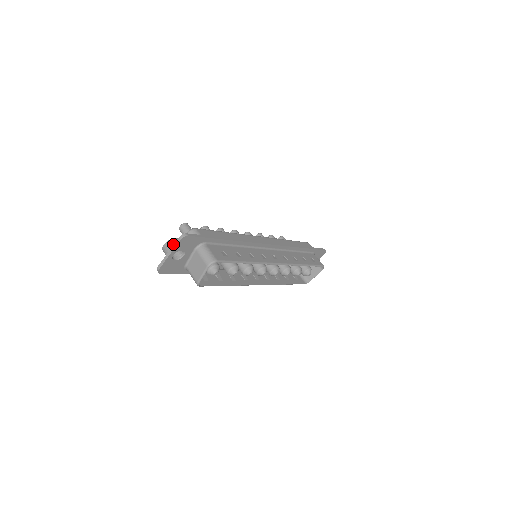
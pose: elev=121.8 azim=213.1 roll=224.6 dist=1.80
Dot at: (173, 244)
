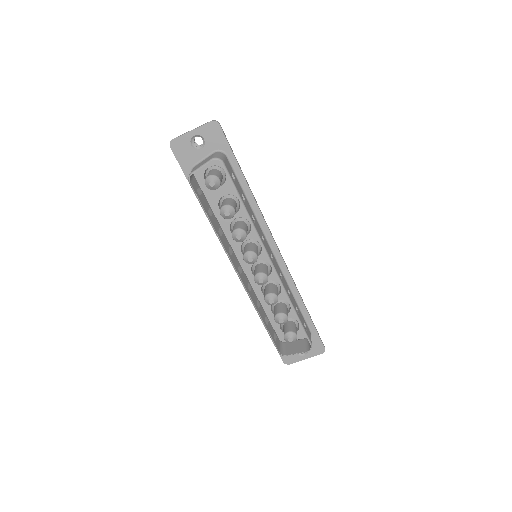
Dot at: occluded
